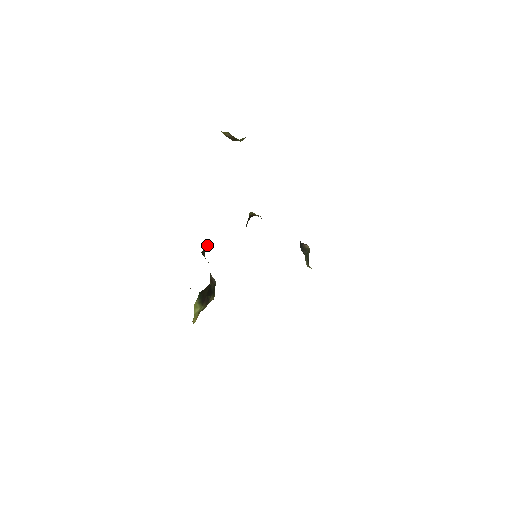
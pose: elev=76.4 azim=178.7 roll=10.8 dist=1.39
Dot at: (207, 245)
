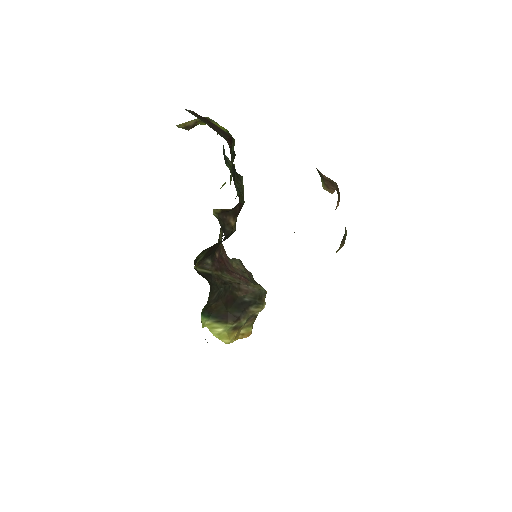
Dot at: (209, 255)
